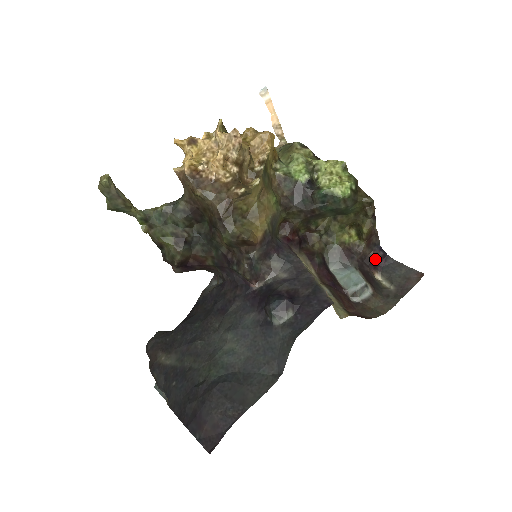
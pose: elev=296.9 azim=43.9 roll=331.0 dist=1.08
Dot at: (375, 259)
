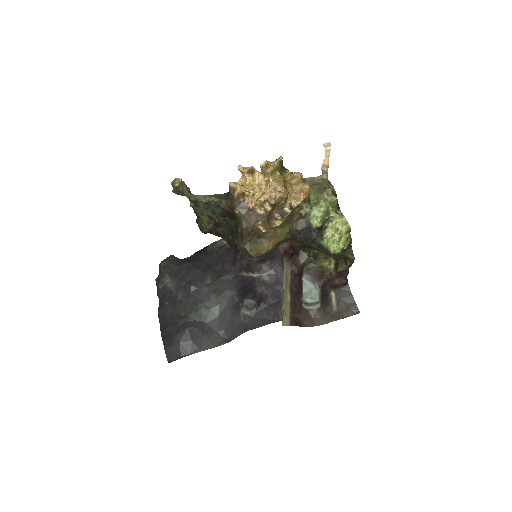
Dot at: (338, 284)
